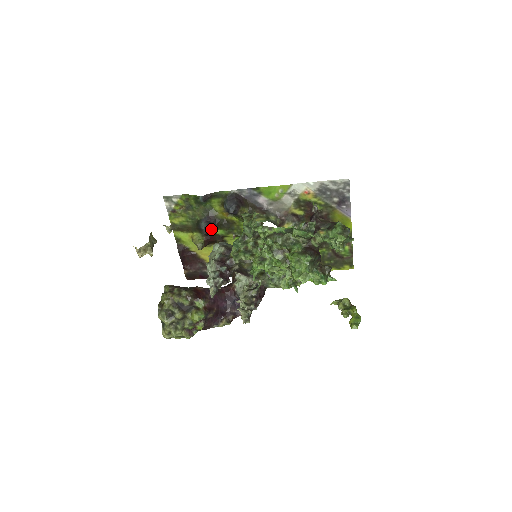
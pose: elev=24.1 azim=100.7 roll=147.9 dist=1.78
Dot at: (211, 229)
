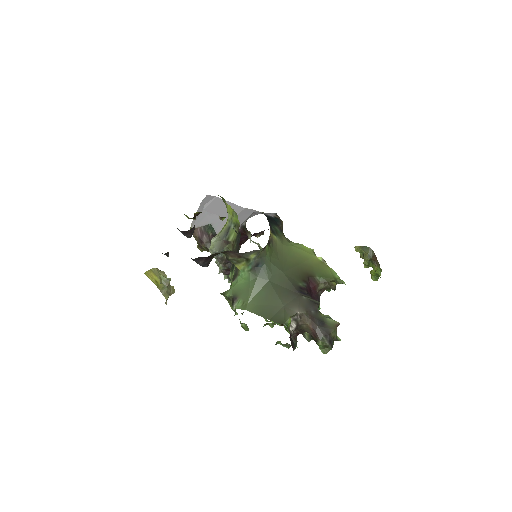
Dot at: (193, 231)
